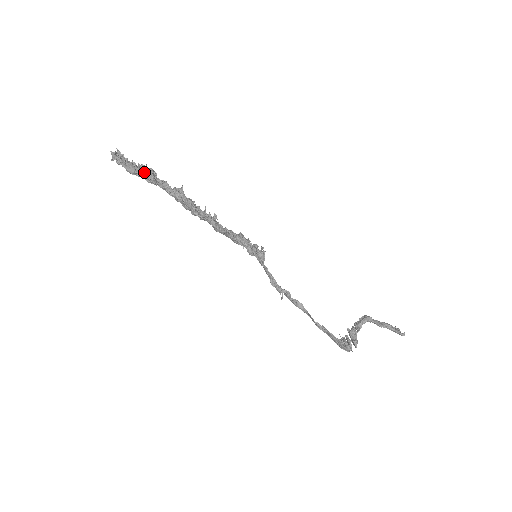
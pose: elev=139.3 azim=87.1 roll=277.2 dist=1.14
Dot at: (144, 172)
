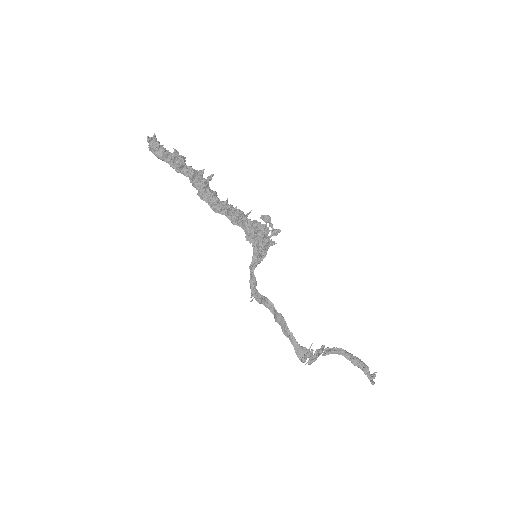
Dot at: (171, 160)
